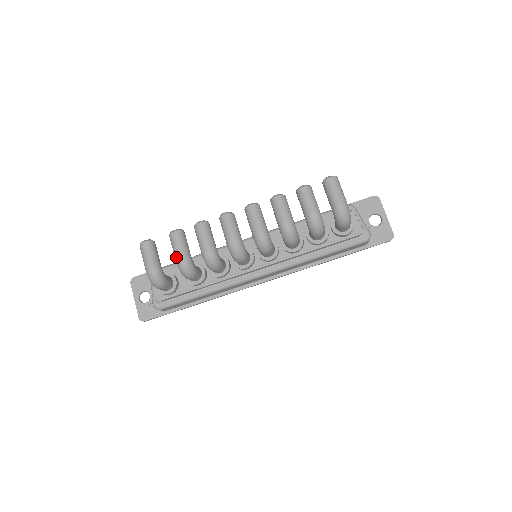
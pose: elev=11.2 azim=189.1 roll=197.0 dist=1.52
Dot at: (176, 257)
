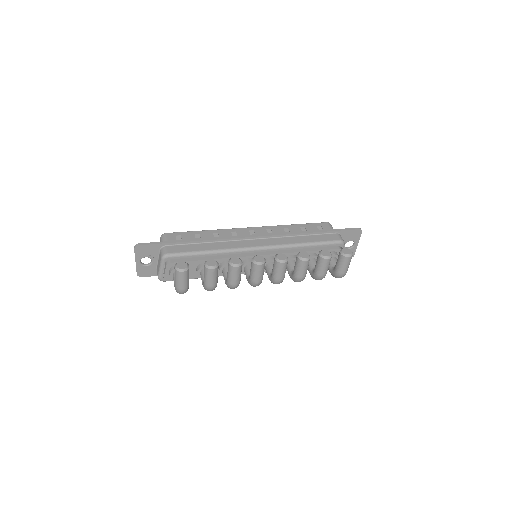
Dot at: (207, 285)
